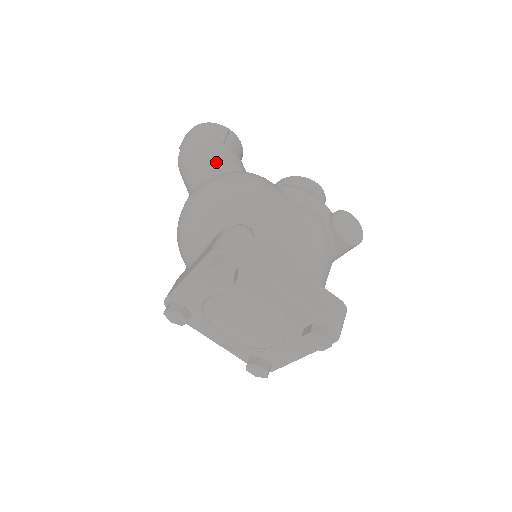
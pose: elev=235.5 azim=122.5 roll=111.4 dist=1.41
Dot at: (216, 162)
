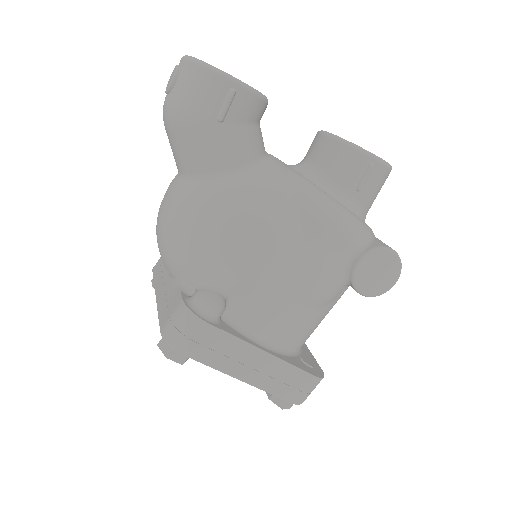
Dot at: (205, 157)
